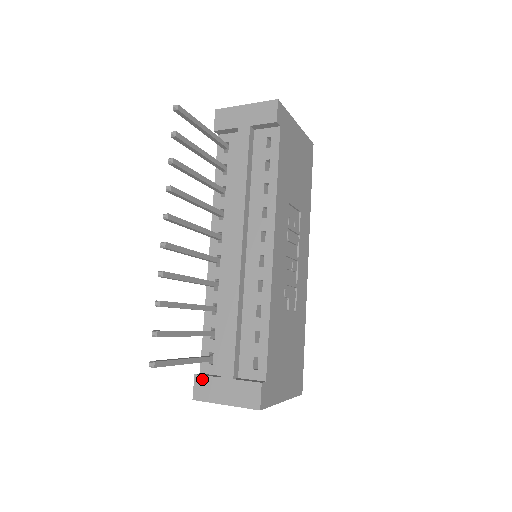
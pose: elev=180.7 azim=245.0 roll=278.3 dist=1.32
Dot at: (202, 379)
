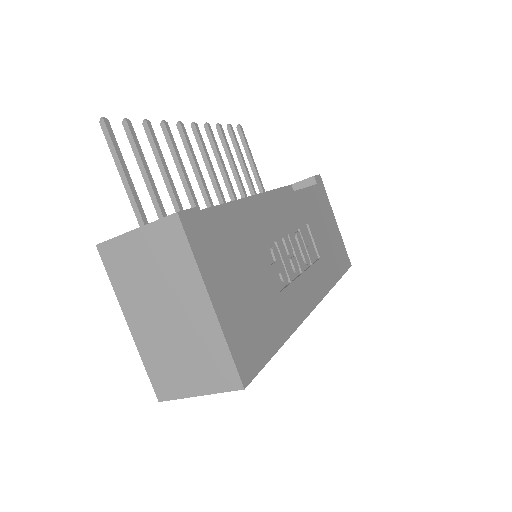
Dot at: occluded
